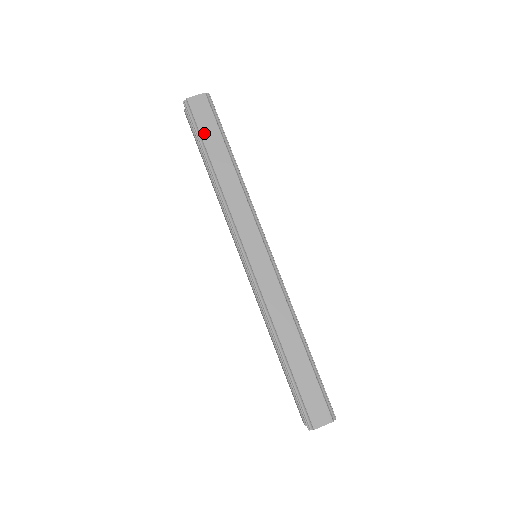
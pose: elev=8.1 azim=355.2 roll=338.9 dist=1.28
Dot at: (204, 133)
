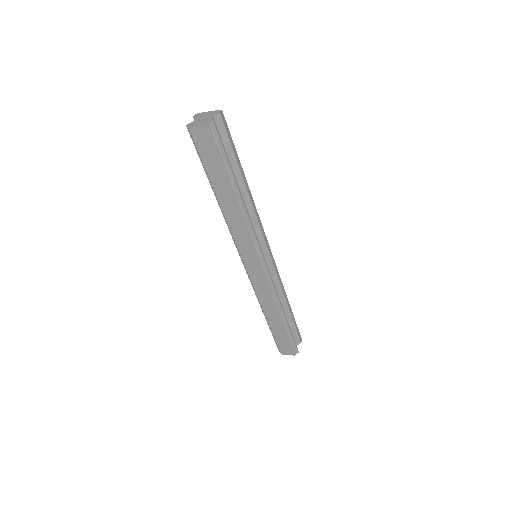
Dot at: (207, 165)
